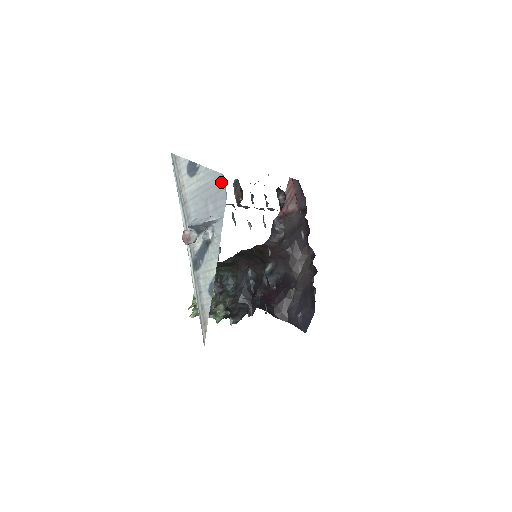
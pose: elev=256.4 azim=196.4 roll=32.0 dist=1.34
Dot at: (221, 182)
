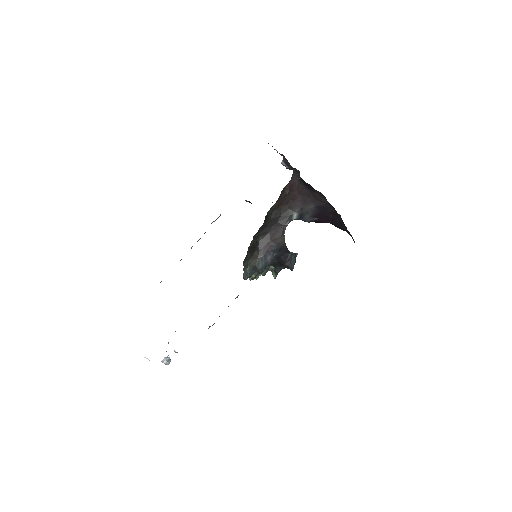
Dot at: occluded
